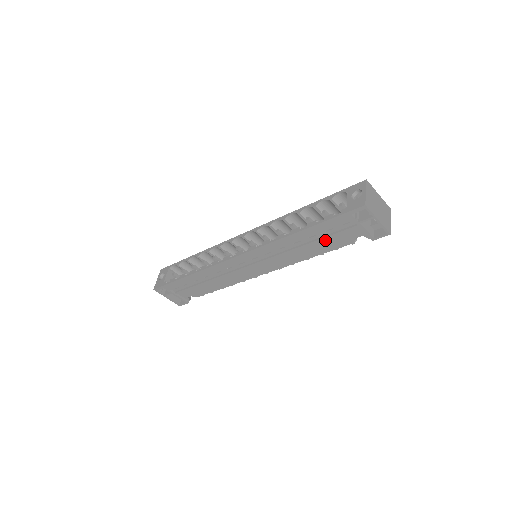
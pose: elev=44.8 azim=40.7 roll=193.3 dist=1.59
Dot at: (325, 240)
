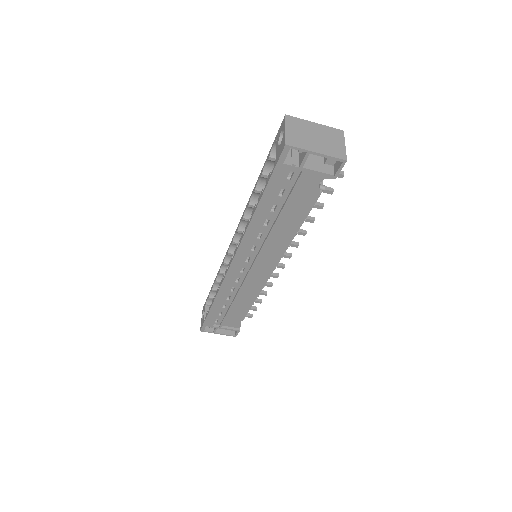
Dot at: (291, 206)
